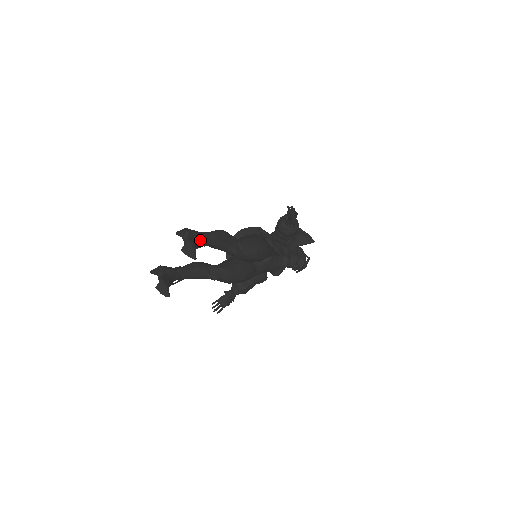
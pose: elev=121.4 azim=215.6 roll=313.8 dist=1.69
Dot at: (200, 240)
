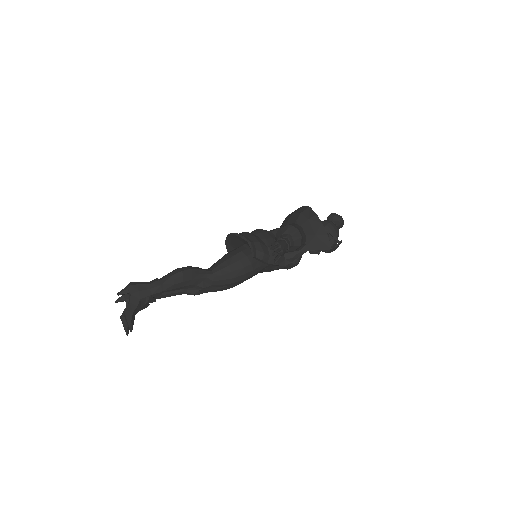
Dot at: (146, 298)
